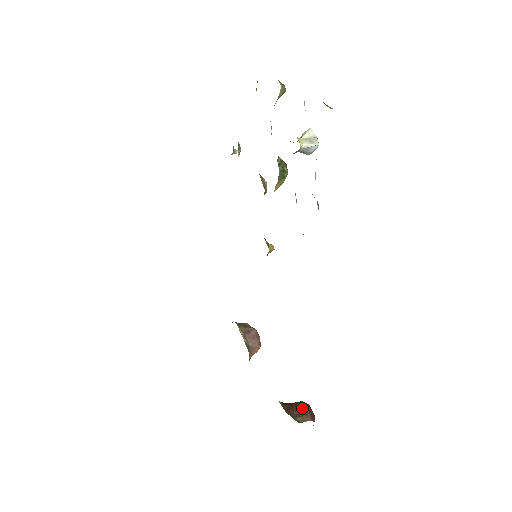
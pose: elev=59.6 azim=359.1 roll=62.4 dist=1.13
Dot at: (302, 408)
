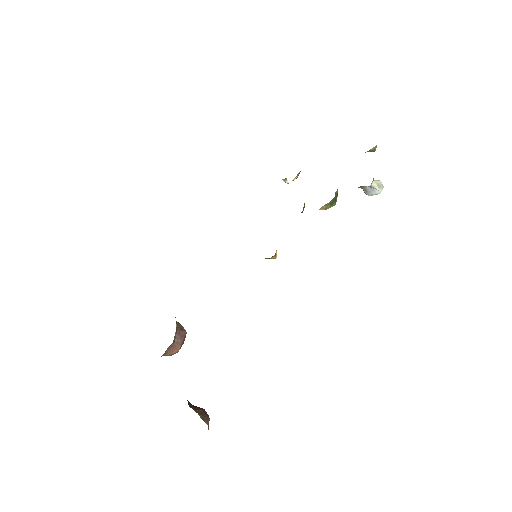
Dot at: (204, 411)
